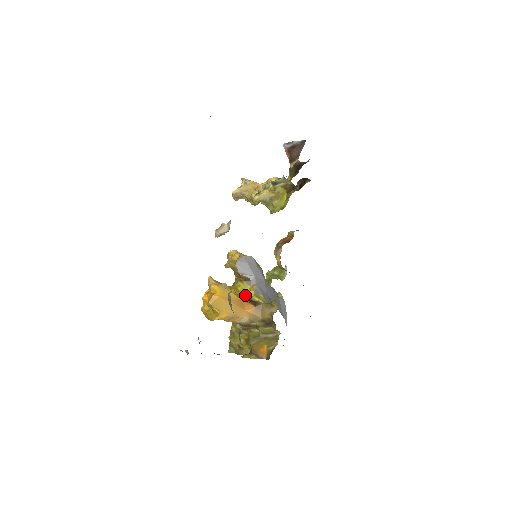
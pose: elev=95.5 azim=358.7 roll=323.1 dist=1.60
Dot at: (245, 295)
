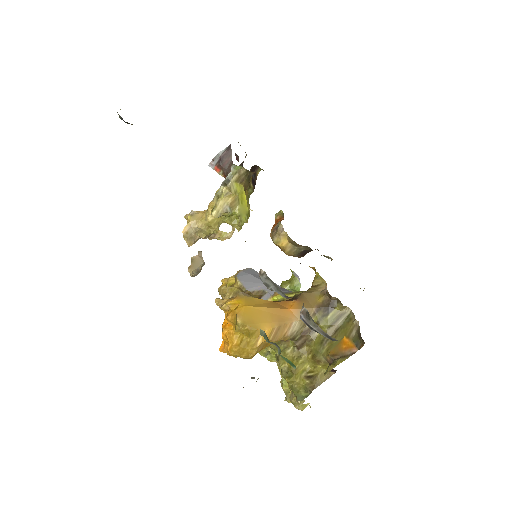
Dot at: occluded
